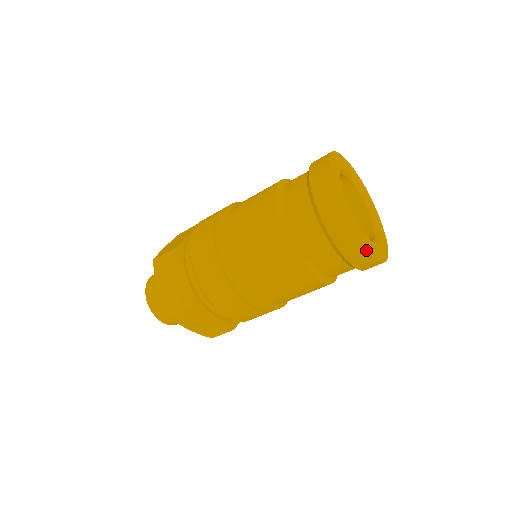
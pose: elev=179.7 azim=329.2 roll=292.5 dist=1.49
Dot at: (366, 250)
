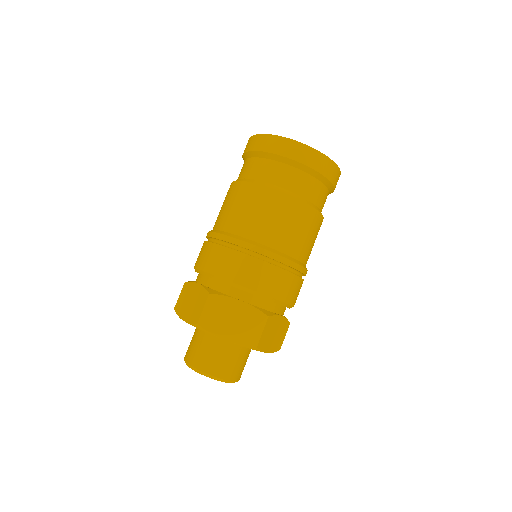
Dot at: (294, 141)
